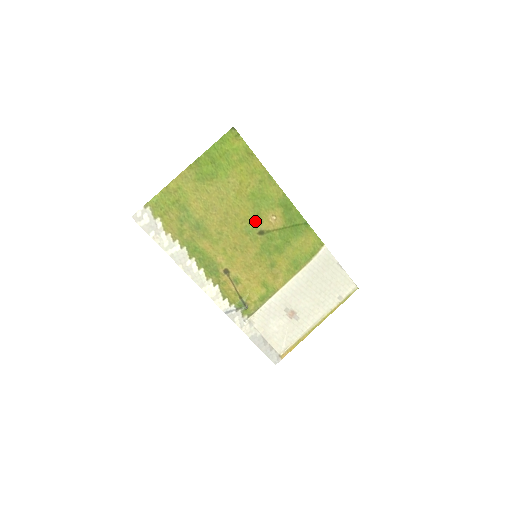
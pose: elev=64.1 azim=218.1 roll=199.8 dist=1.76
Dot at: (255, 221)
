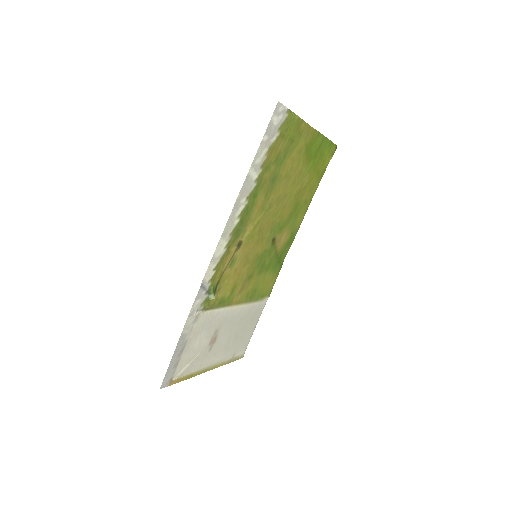
Dot at: (281, 226)
